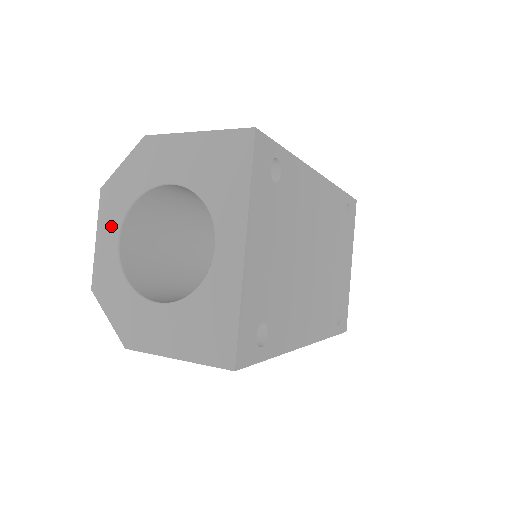
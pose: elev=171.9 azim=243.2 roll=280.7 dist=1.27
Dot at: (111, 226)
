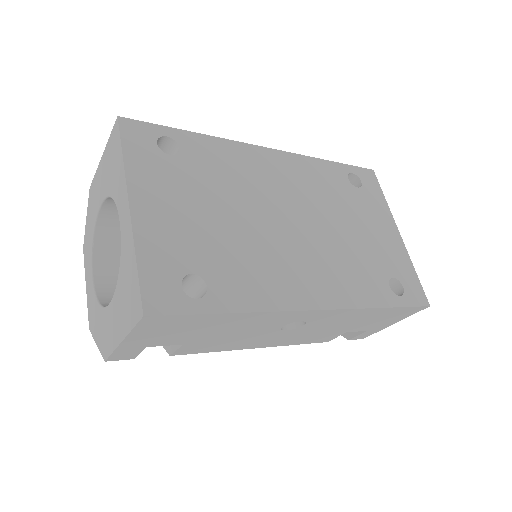
Dot at: (89, 269)
